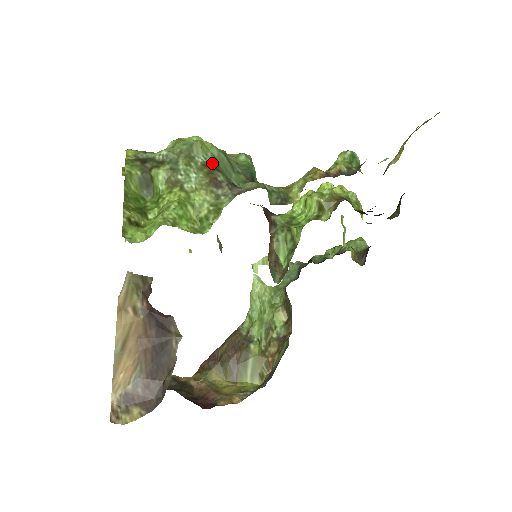
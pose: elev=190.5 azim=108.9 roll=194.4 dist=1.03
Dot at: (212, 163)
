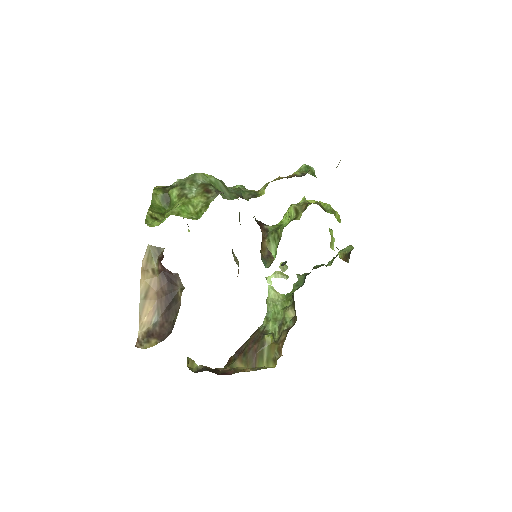
Dot at: (208, 183)
